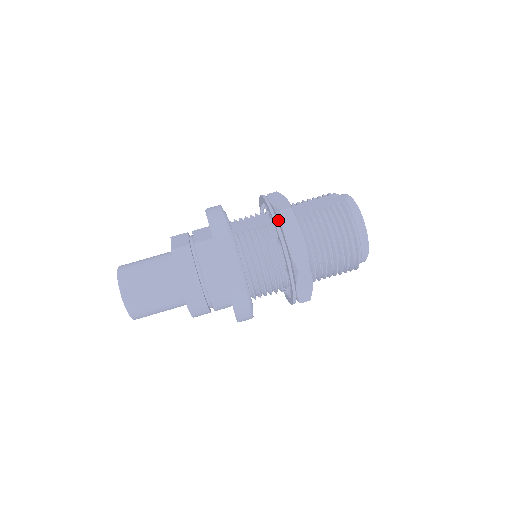
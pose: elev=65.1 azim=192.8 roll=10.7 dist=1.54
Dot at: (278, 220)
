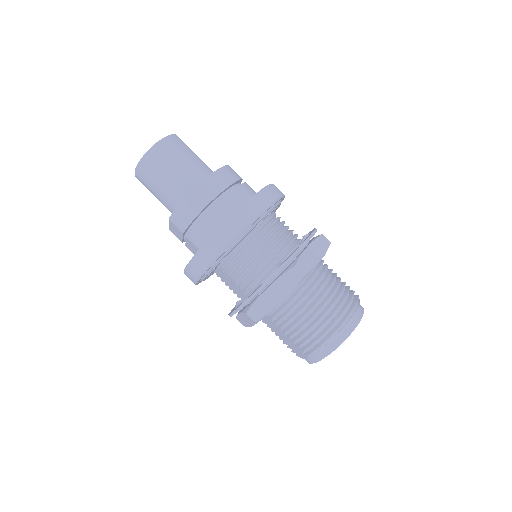
Dot at: (312, 239)
